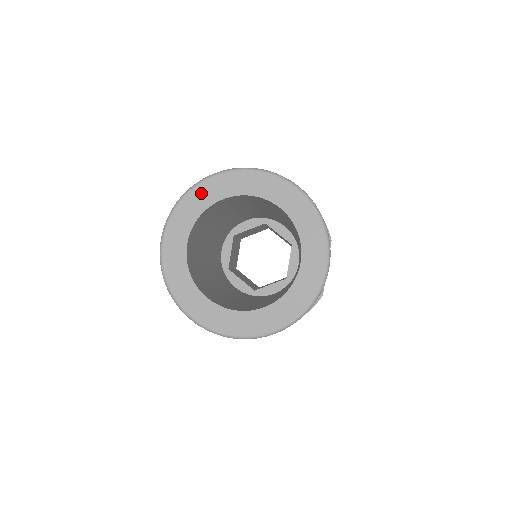
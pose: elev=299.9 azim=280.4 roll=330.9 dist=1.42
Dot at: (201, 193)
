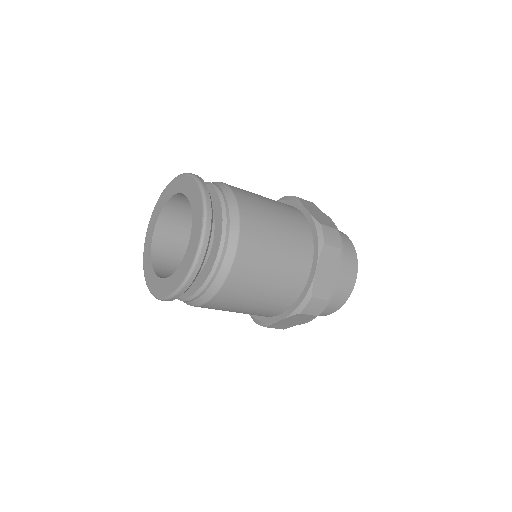
Dot at: (164, 196)
